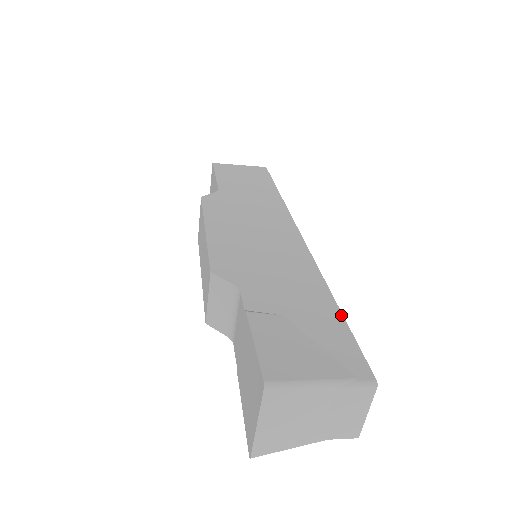
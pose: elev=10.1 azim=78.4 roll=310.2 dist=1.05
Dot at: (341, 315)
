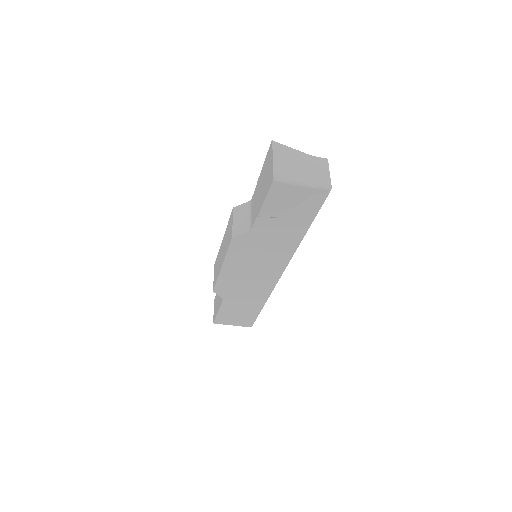
Dot at: occluded
